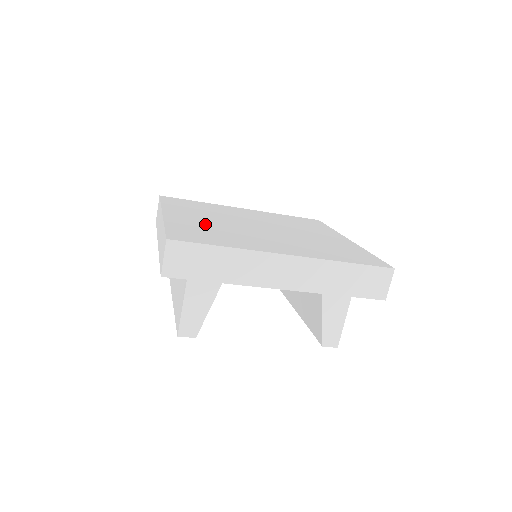
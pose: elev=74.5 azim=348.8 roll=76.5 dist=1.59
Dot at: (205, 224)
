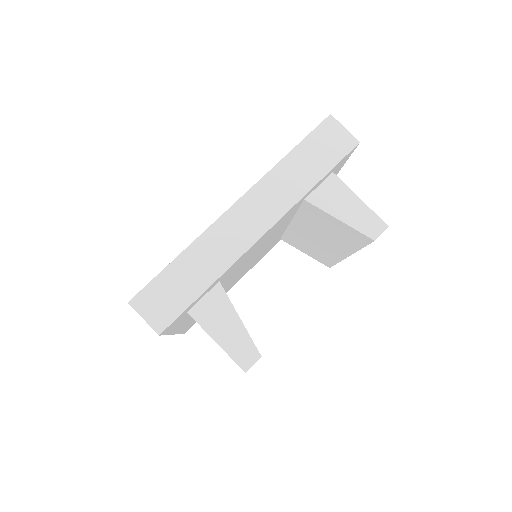
Dot at: occluded
